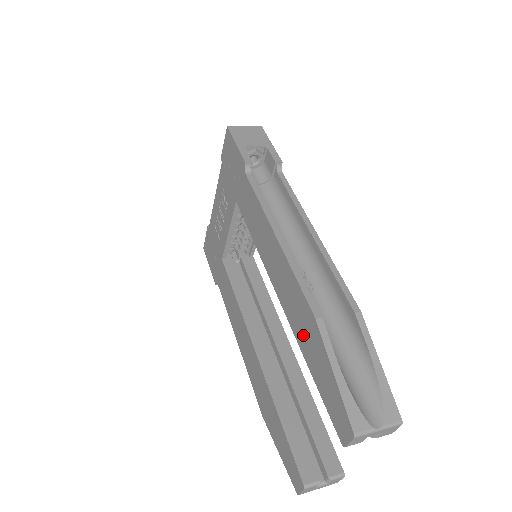
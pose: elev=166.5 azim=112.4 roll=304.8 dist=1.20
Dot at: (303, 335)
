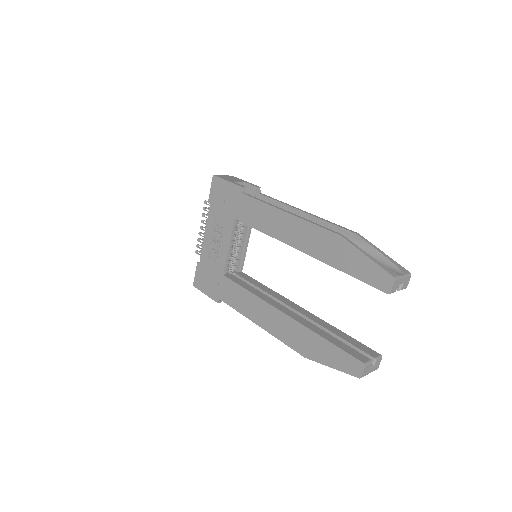
Dot at: (332, 255)
